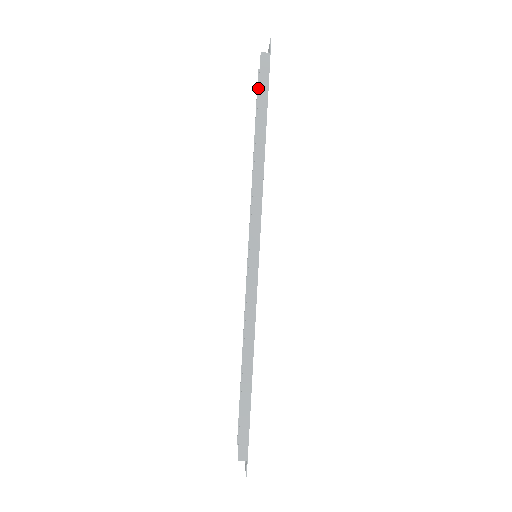
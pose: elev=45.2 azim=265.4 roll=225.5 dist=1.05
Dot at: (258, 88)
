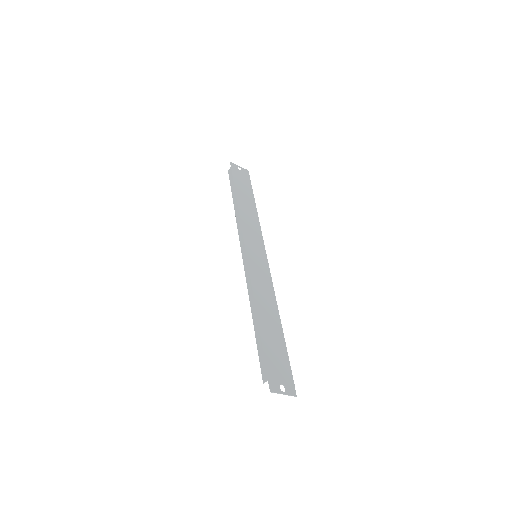
Dot at: occluded
